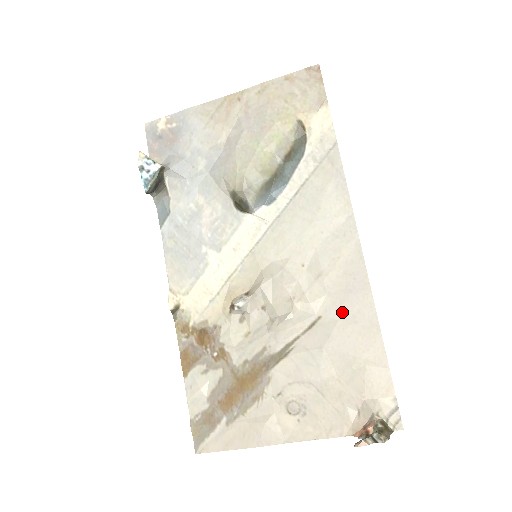
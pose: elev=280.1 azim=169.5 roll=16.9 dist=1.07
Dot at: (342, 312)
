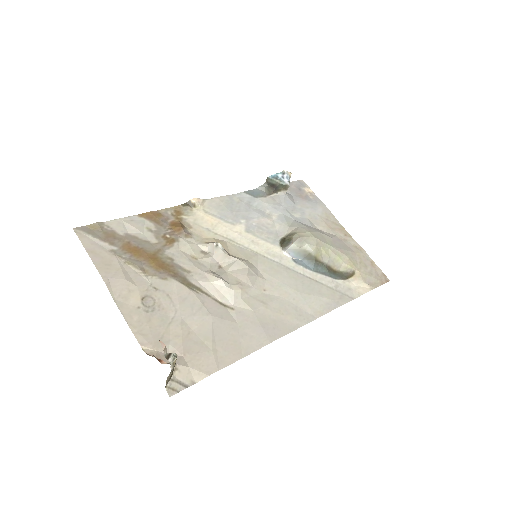
Dot at: (245, 324)
